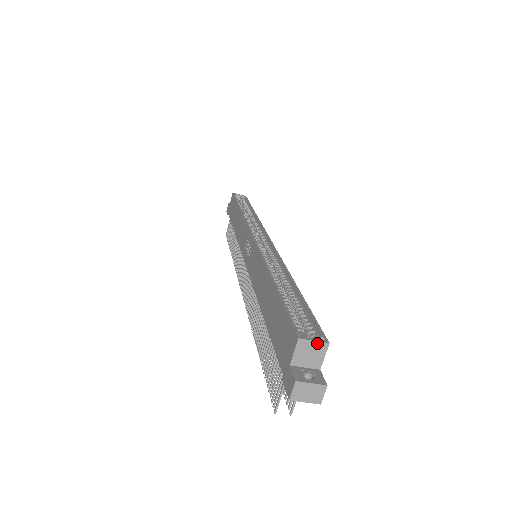
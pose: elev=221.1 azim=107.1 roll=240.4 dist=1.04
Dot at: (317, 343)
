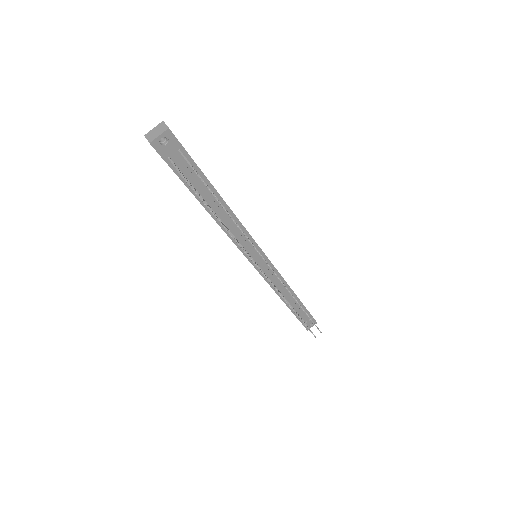
Dot at: occluded
